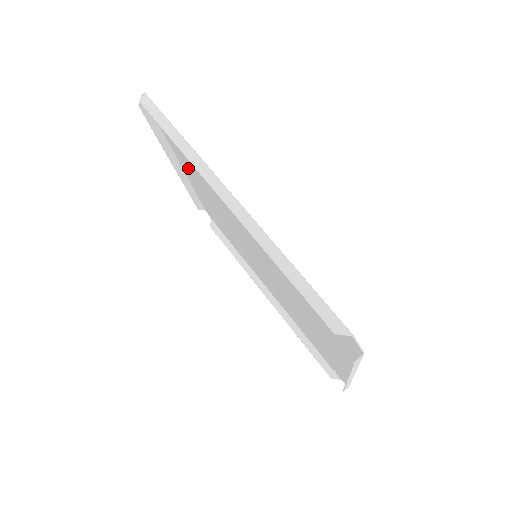
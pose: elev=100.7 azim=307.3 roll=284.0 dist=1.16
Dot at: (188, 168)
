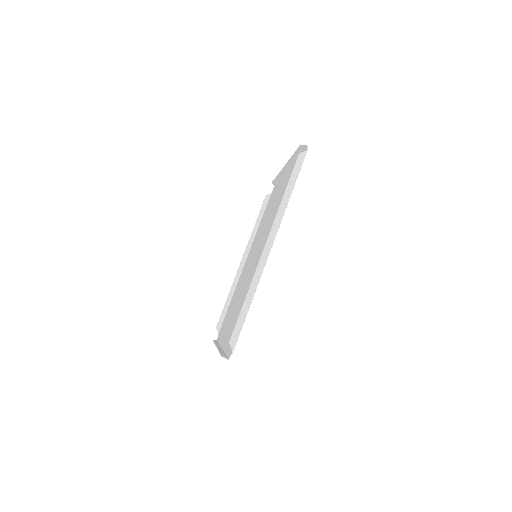
Dot at: (285, 184)
